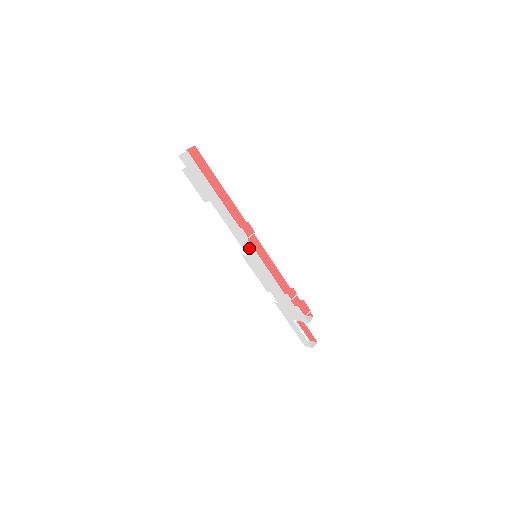
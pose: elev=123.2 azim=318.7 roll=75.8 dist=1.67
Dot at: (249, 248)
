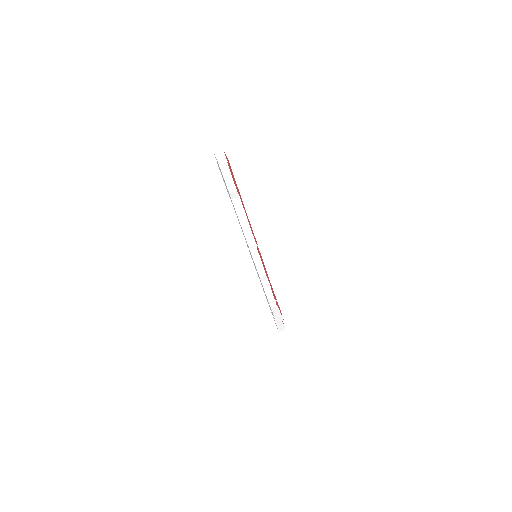
Dot at: occluded
